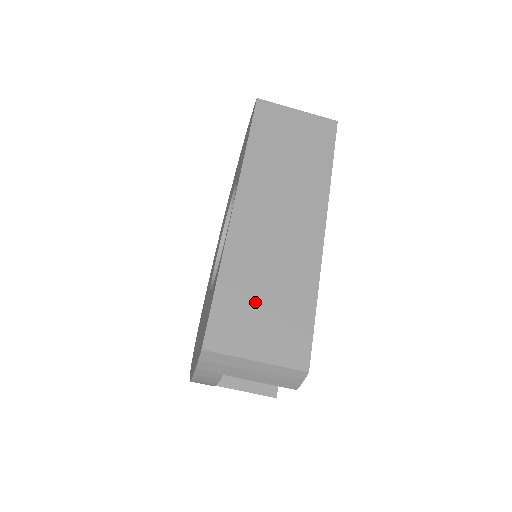
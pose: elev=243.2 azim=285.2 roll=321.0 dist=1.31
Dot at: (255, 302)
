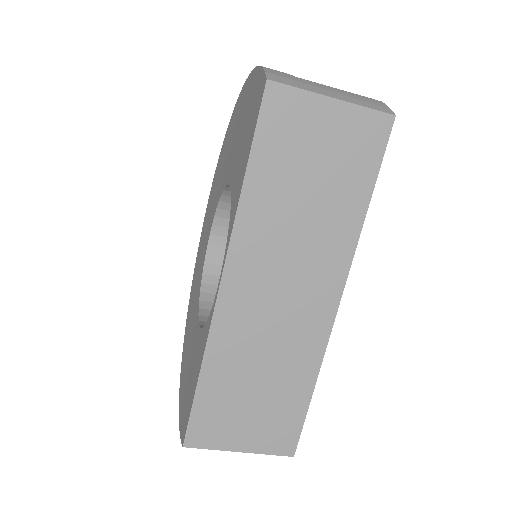
Dot at: (242, 396)
